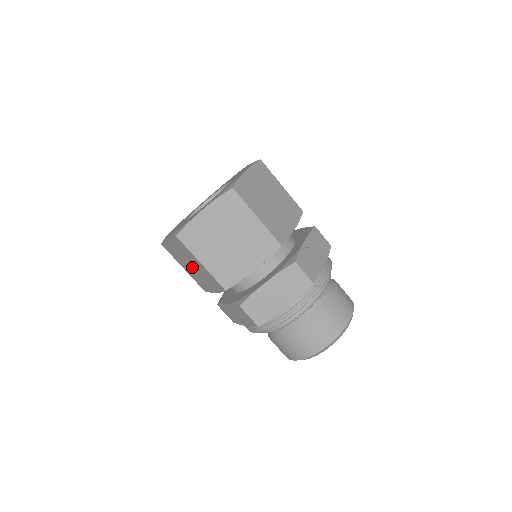
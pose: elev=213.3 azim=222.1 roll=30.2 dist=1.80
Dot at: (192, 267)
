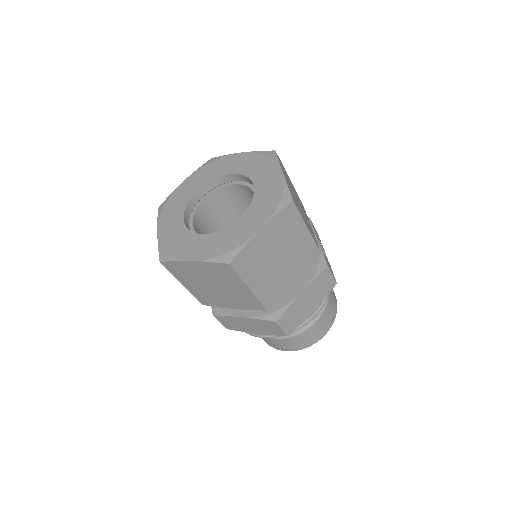
Dot at: (214, 287)
